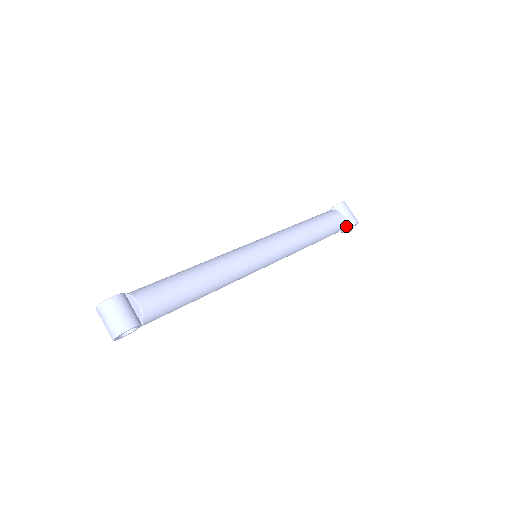
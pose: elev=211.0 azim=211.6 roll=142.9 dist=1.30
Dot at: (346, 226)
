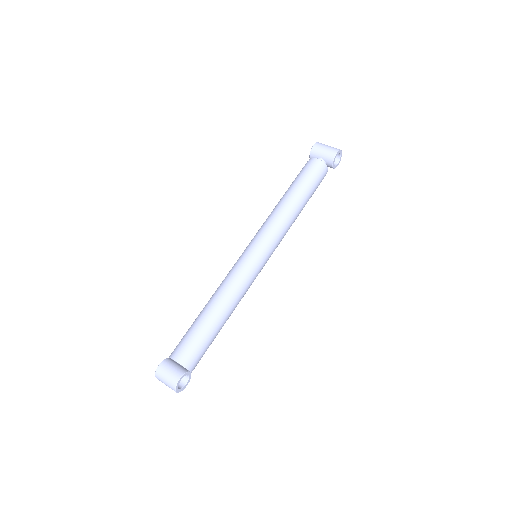
Dot at: (330, 163)
